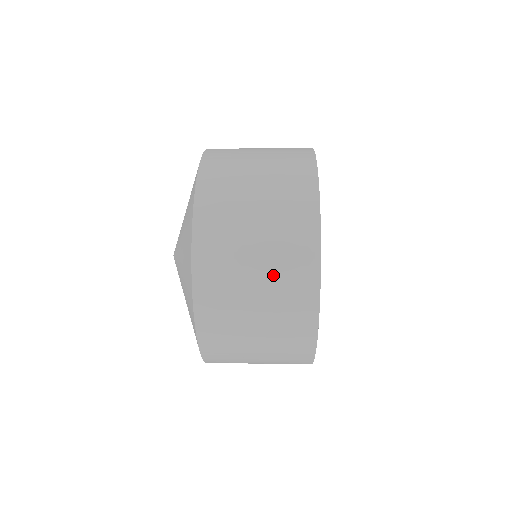
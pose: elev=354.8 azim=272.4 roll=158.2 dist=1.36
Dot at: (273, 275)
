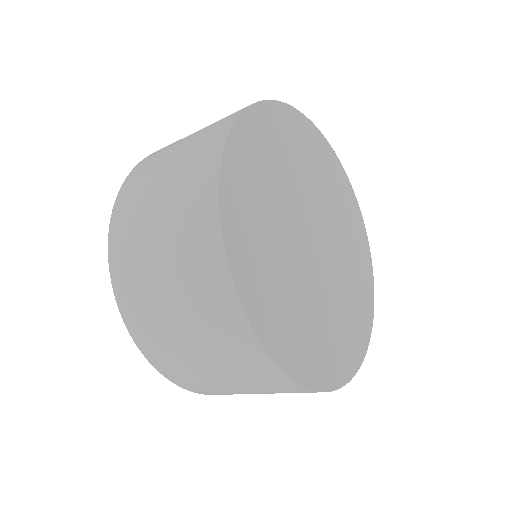
Dot at: (179, 172)
